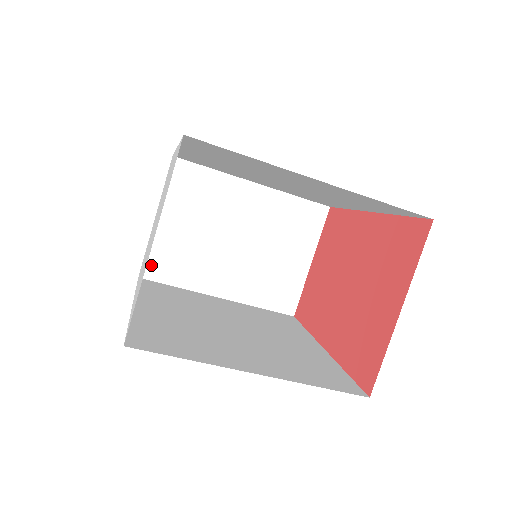
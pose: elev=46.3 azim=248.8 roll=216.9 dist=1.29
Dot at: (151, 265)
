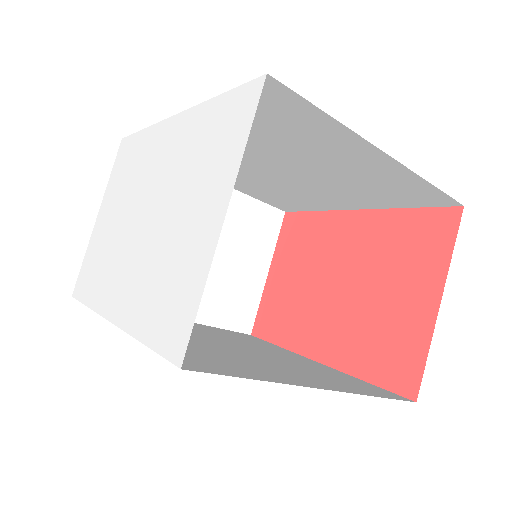
Dot at: occluded
